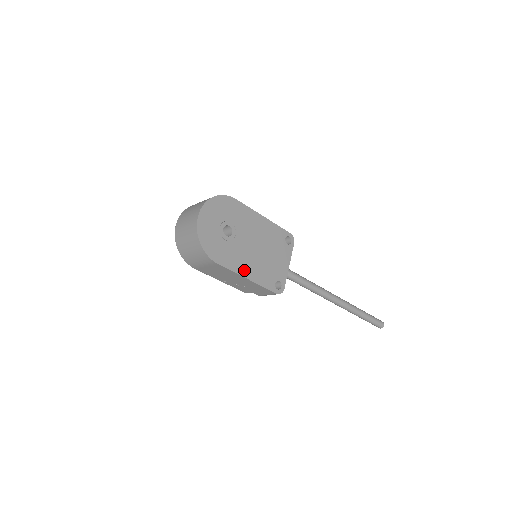
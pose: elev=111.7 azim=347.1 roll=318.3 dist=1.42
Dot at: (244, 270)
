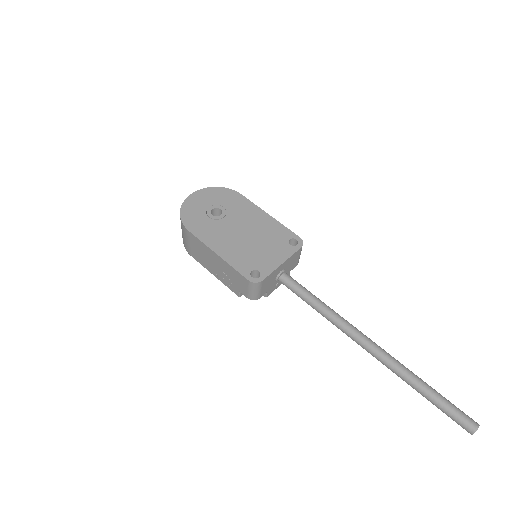
Dot at: (217, 246)
